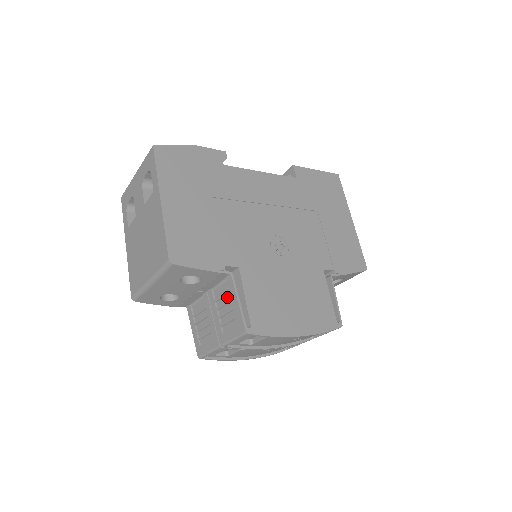
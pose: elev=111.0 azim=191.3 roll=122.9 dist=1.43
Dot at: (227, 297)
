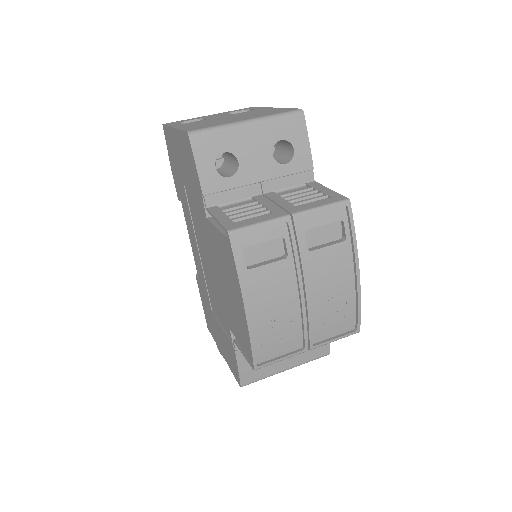
Dot at: (305, 192)
